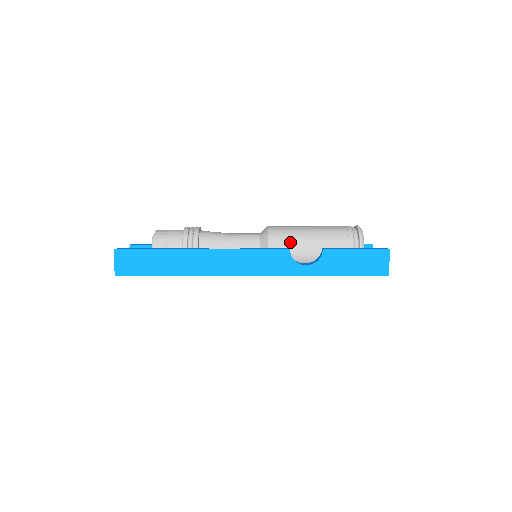
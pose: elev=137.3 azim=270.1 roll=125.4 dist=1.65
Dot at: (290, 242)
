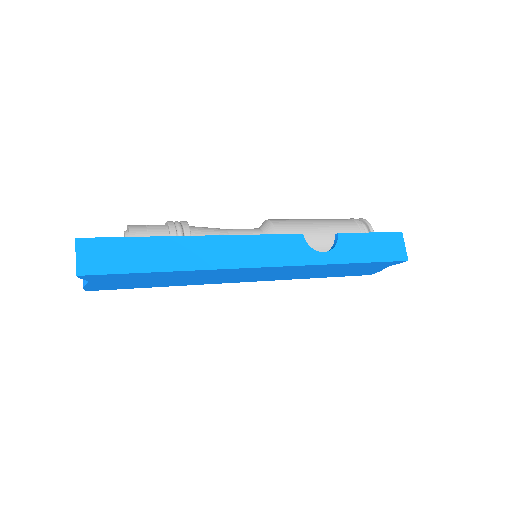
Dot at: (299, 229)
